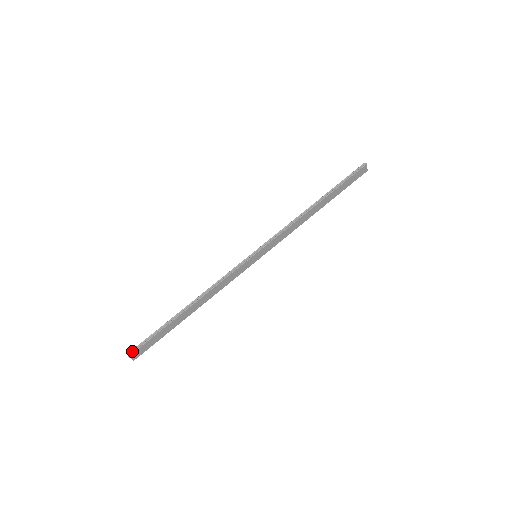
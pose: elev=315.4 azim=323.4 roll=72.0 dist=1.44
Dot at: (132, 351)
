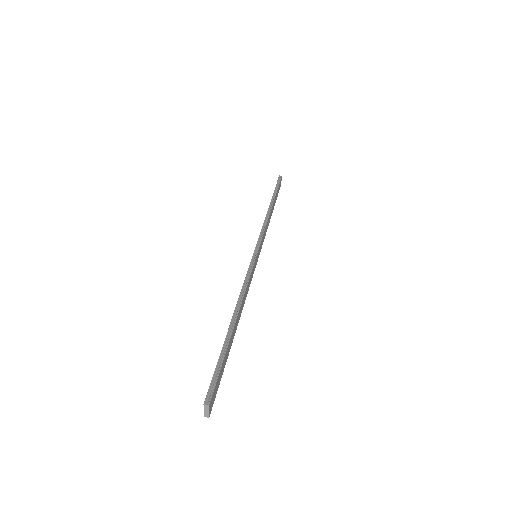
Dot at: (208, 396)
